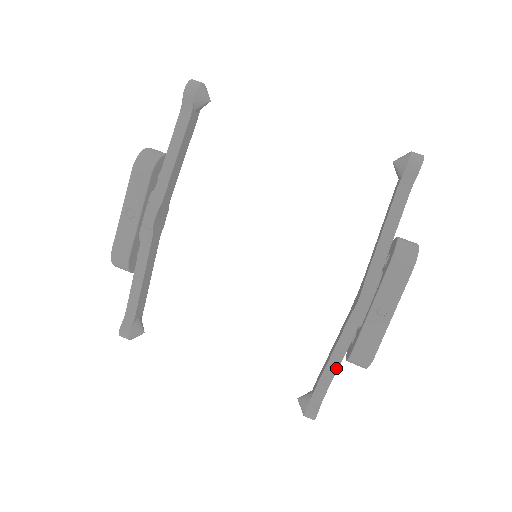
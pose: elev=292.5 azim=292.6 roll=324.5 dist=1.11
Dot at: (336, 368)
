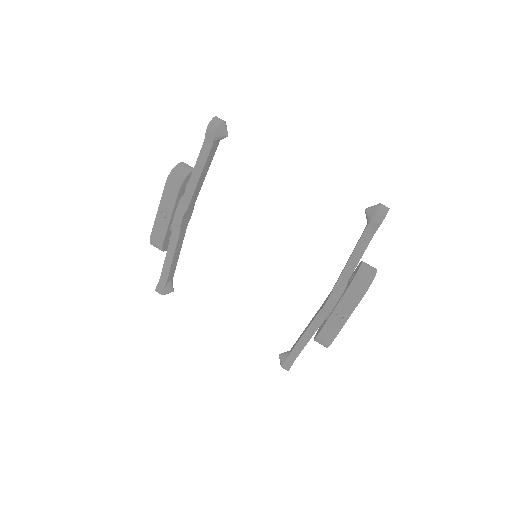
Dot at: (306, 343)
